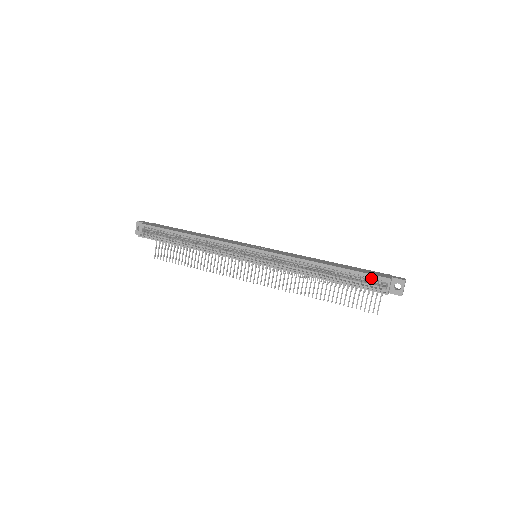
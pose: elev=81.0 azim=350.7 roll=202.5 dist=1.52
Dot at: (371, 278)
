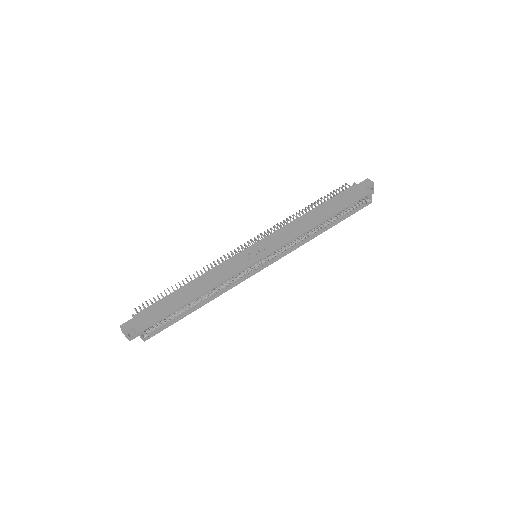
Dot at: (357, 202)
